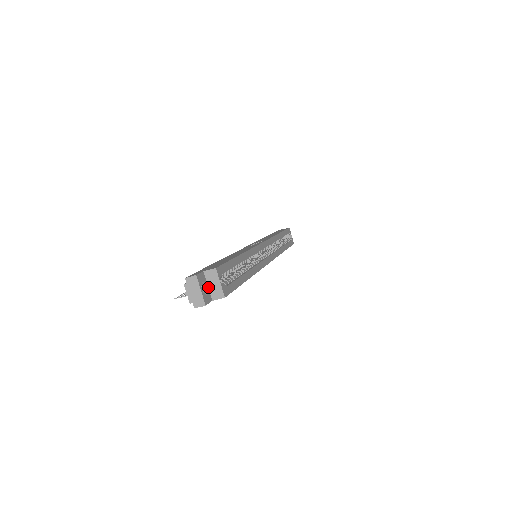
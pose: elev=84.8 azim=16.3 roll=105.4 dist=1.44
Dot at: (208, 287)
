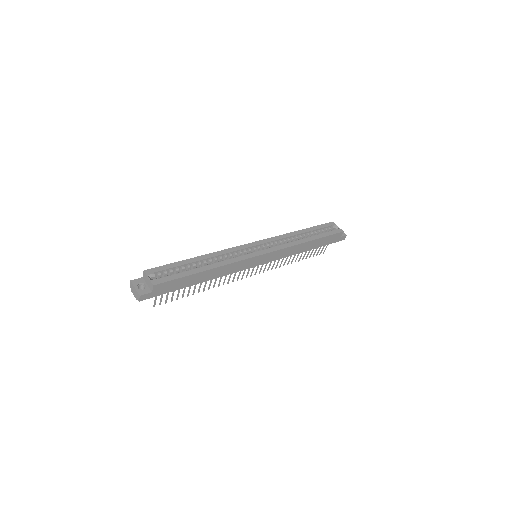
Dot at: (147, 285)
